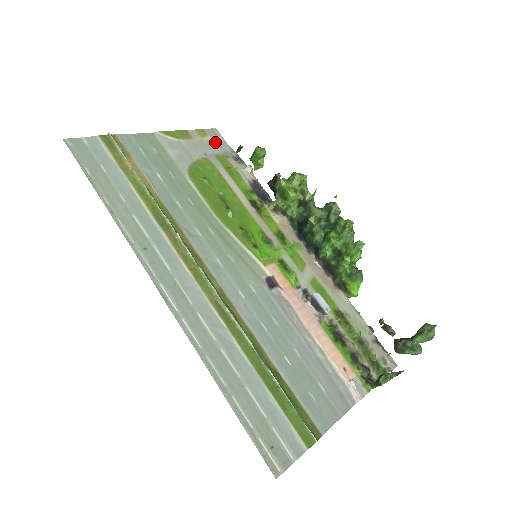
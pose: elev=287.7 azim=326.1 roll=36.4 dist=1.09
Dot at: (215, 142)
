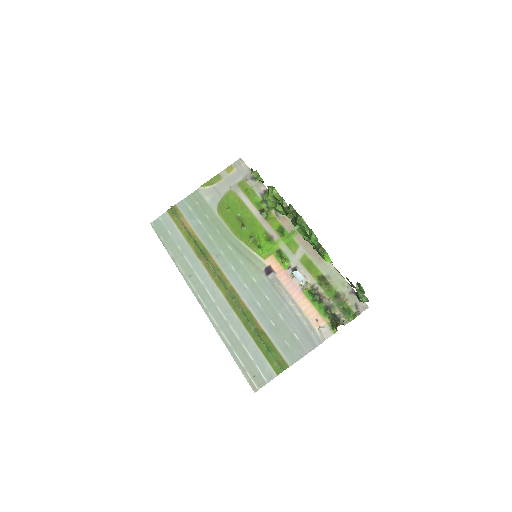
Dot at: (239, 172)
